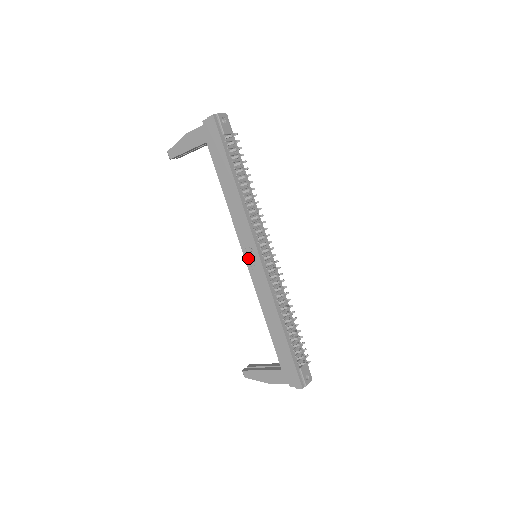
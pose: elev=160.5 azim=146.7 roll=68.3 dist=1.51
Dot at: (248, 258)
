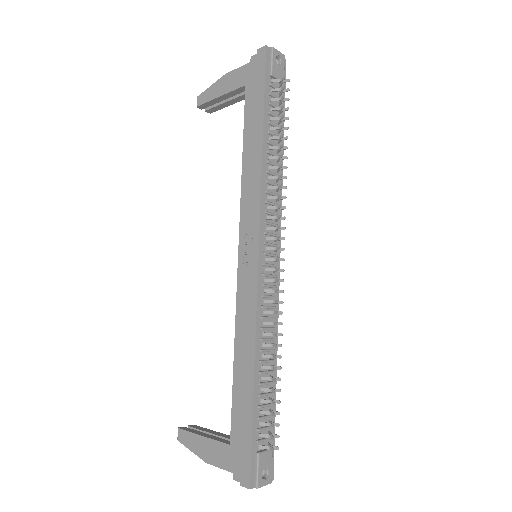
Dot at: (243, 252)
